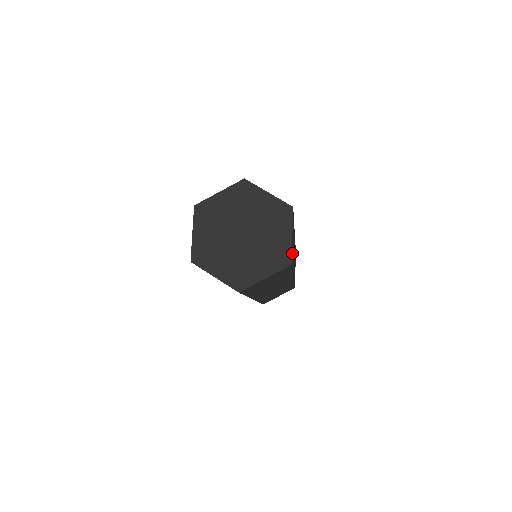
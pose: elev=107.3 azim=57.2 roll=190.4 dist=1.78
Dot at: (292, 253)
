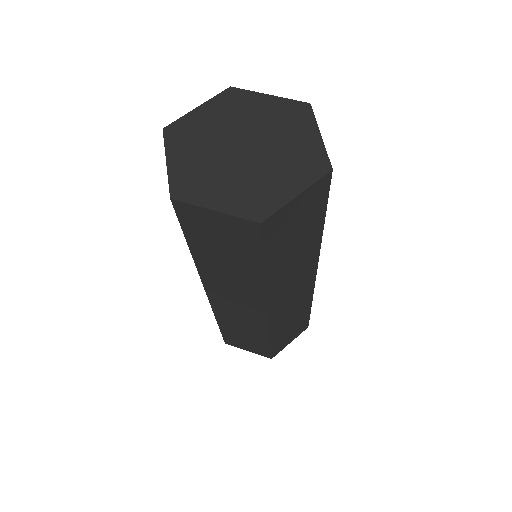
Dot at: occluded
